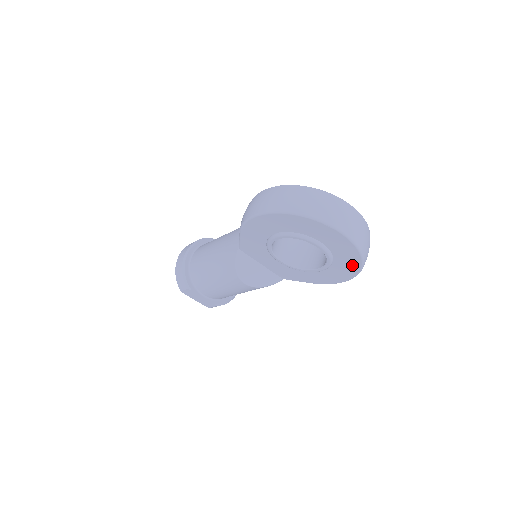
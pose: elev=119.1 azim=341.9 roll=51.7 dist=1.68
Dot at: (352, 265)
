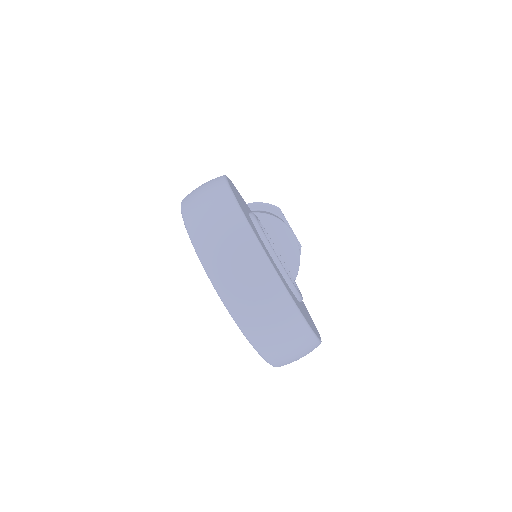
Dot at: occluded
